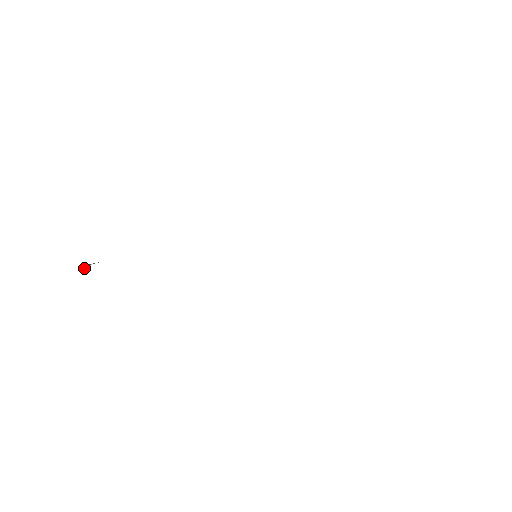
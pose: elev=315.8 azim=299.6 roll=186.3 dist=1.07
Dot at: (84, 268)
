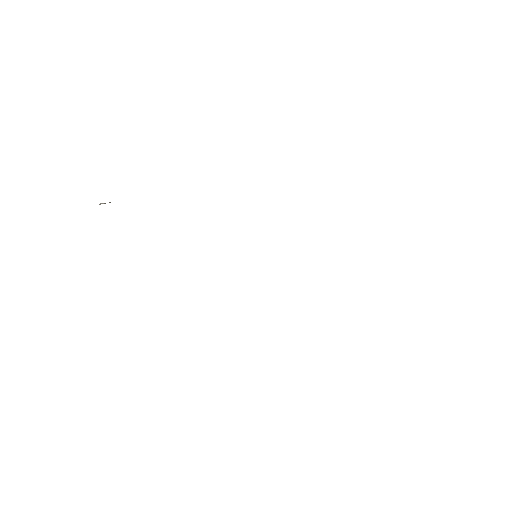
Dot at: (104, 203)
